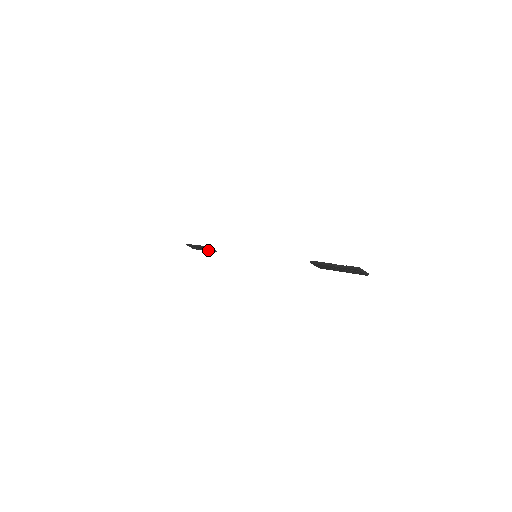
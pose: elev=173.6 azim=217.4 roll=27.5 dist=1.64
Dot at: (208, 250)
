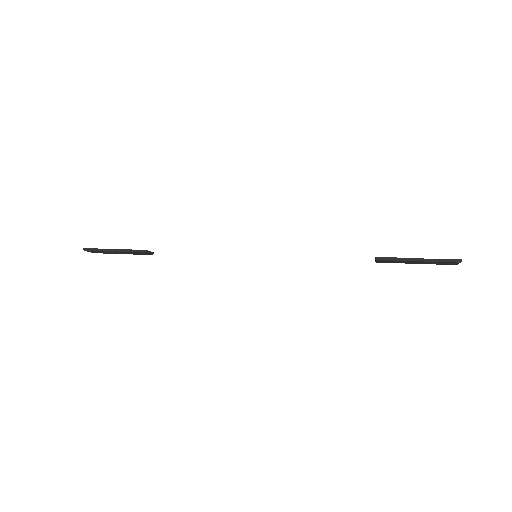
Dot at: (137, 253)
